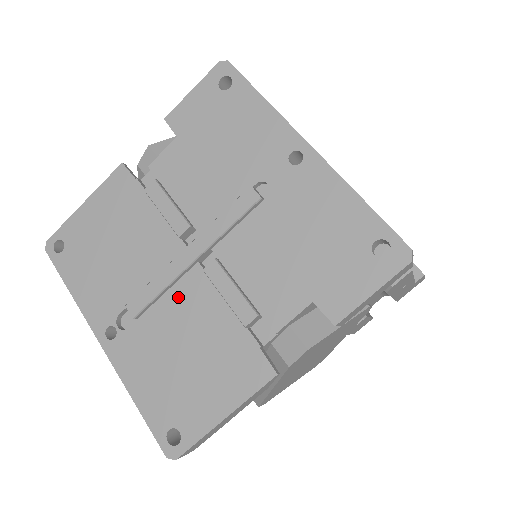
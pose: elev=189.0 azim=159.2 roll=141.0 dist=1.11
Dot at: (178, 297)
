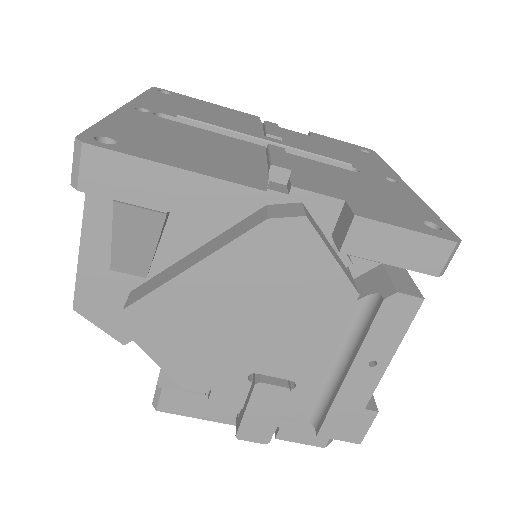
Dot at: (227, 139)
